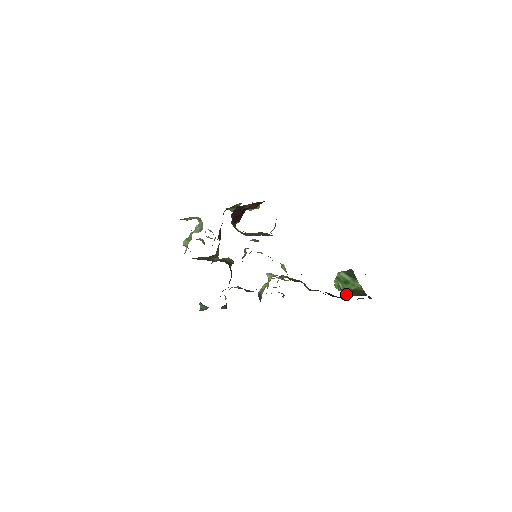
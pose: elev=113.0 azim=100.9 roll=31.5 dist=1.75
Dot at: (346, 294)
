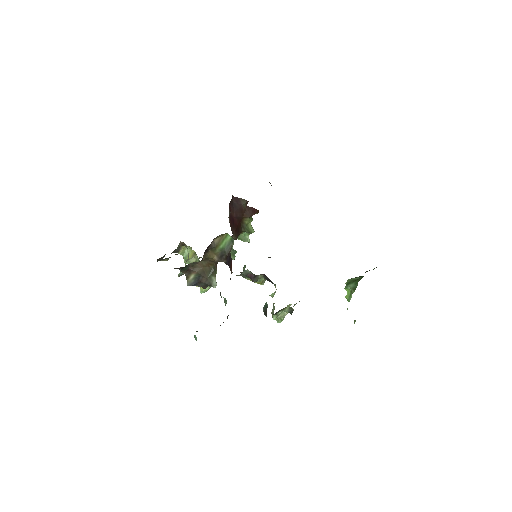
Dot at: occluded
